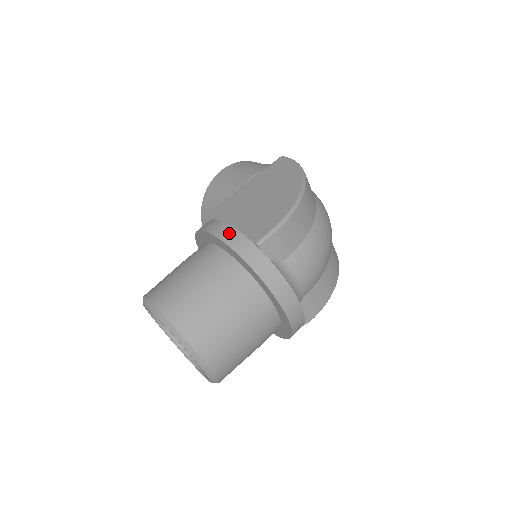
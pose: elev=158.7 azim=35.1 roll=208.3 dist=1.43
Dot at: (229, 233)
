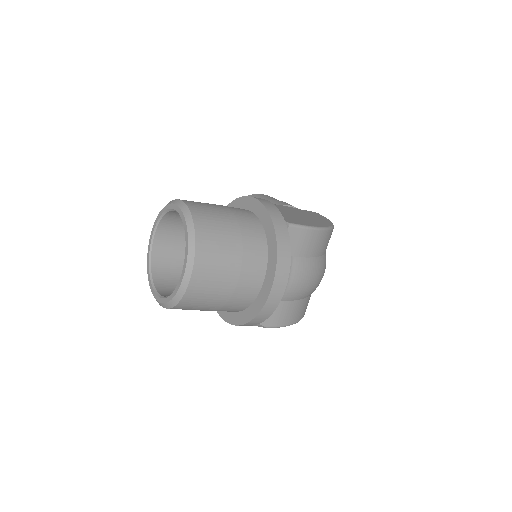
Dot at: (271, 206)
